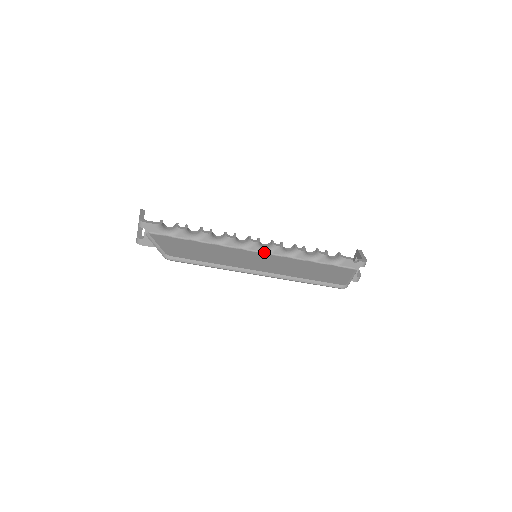
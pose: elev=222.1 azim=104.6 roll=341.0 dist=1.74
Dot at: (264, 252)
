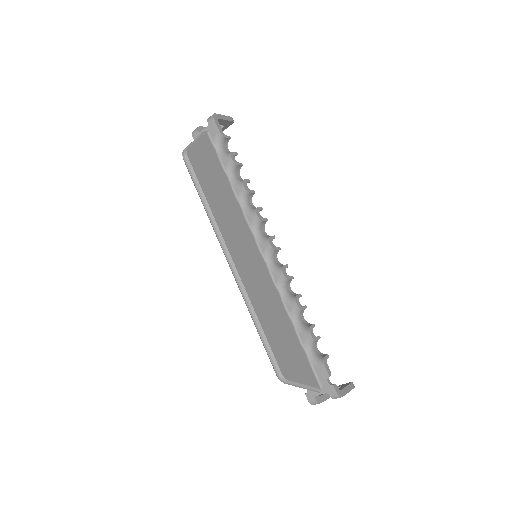
Dot at: (267, 263)
